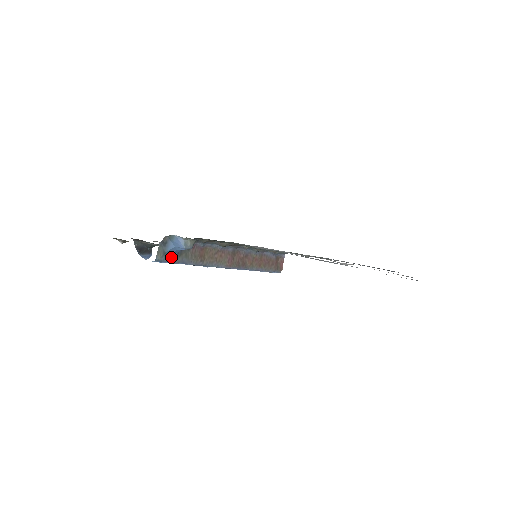
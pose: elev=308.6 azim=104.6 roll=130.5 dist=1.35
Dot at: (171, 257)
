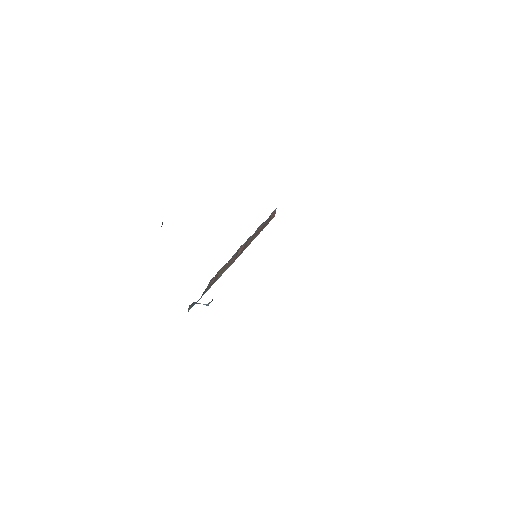
Dot at: (197, 301)
